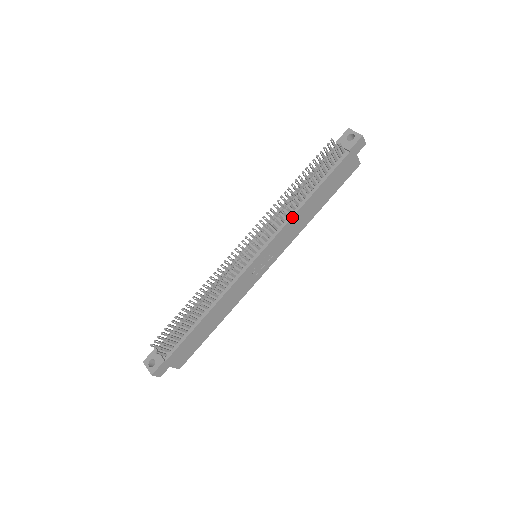
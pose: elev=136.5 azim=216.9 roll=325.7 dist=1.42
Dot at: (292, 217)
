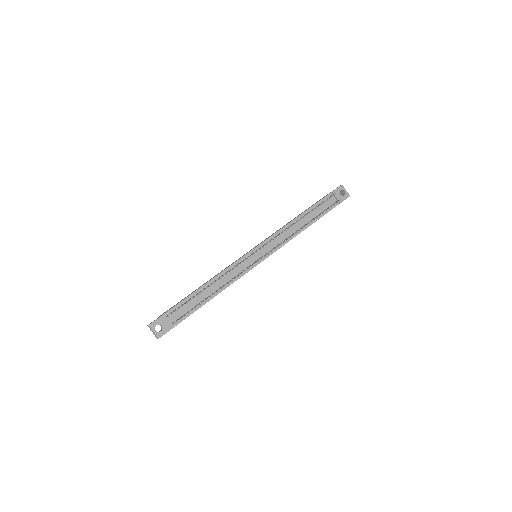
Dot at: occluded
